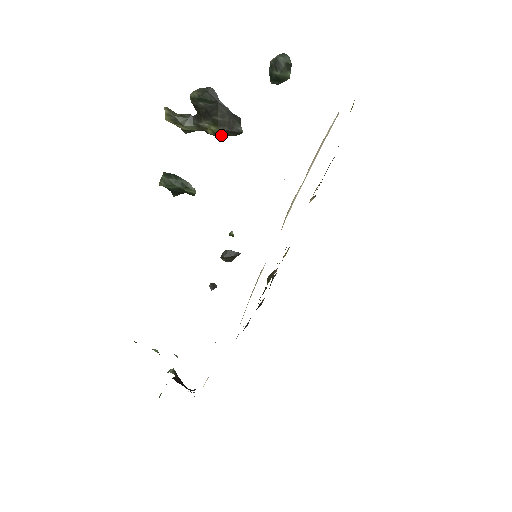
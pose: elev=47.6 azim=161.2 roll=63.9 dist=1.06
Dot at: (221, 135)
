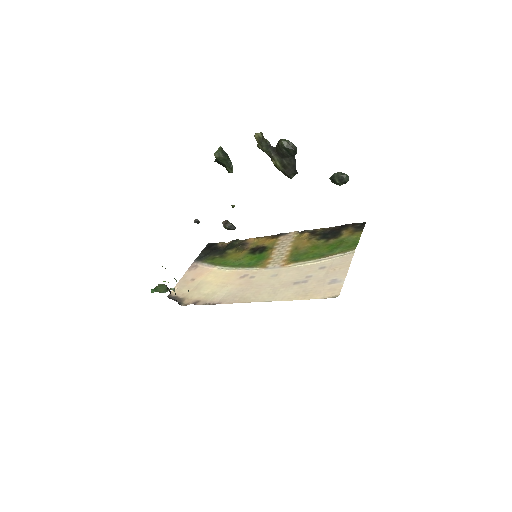
Dot at: (279, 169)
